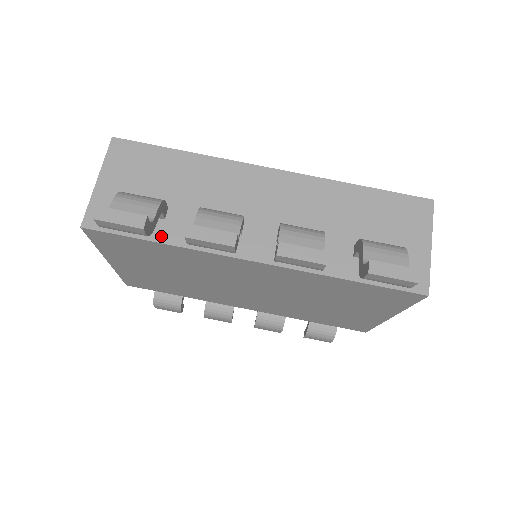
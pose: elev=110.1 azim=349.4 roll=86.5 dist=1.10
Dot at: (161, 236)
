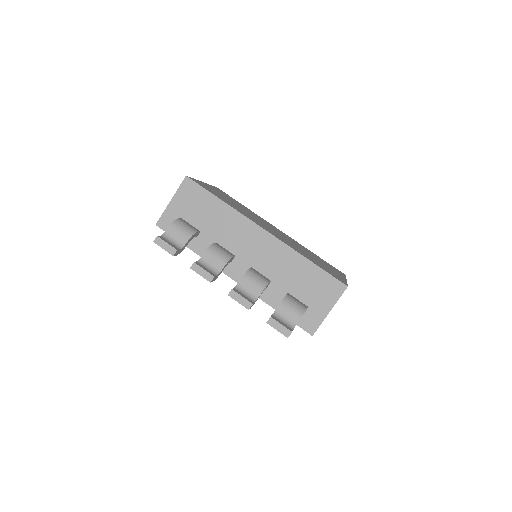
Dot at: (192, 246)
